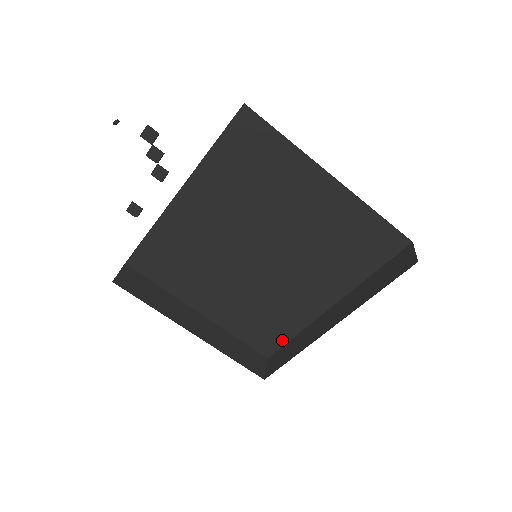
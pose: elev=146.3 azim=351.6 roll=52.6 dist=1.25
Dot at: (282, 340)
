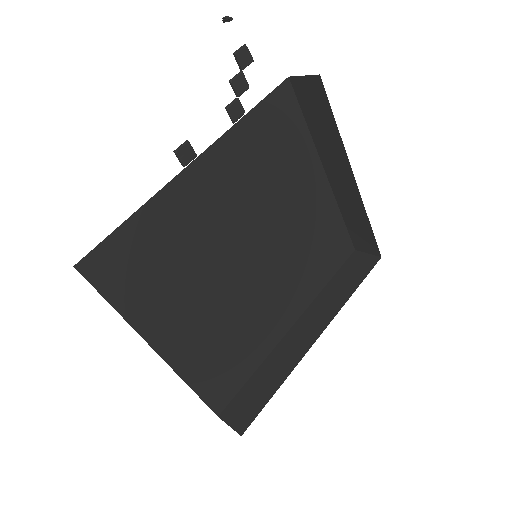
Dot at: (240, 382)
